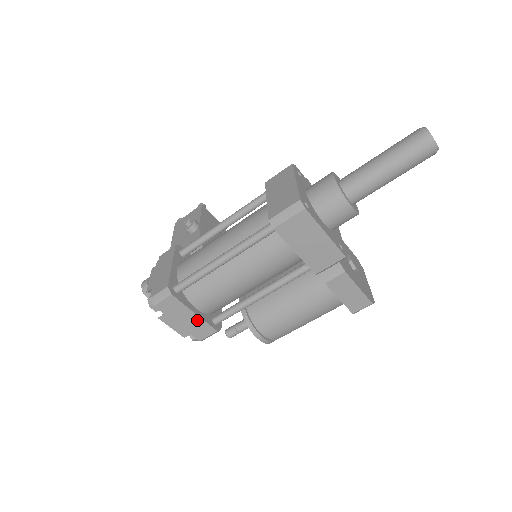
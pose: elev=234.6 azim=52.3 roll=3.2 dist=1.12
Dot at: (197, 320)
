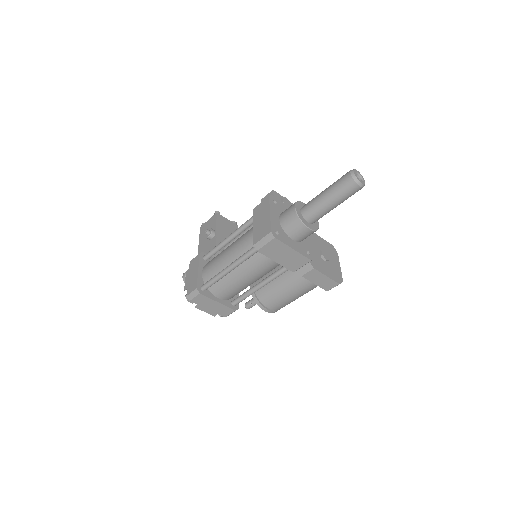
Dot at: (220, 306)
